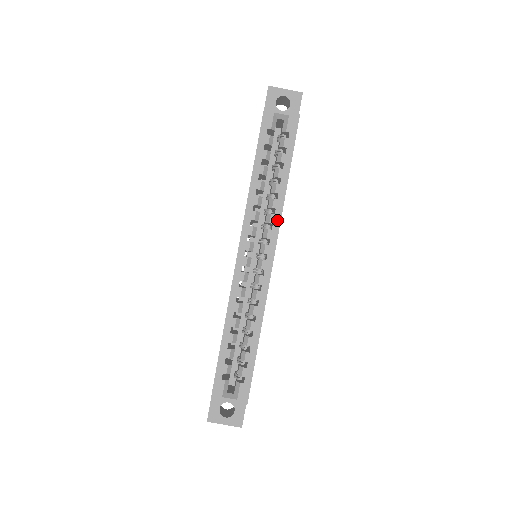
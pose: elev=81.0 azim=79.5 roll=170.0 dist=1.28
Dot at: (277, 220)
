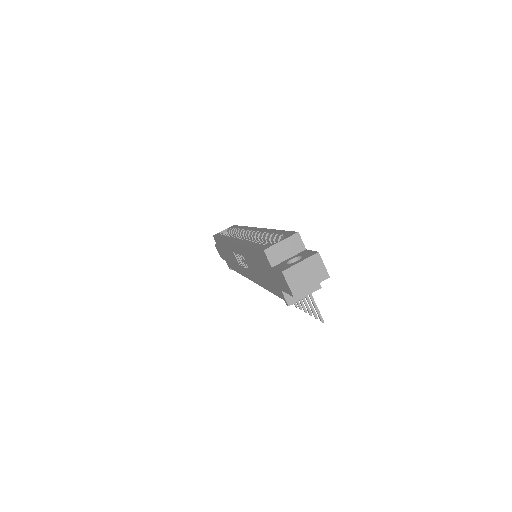
Dot at: occluded
